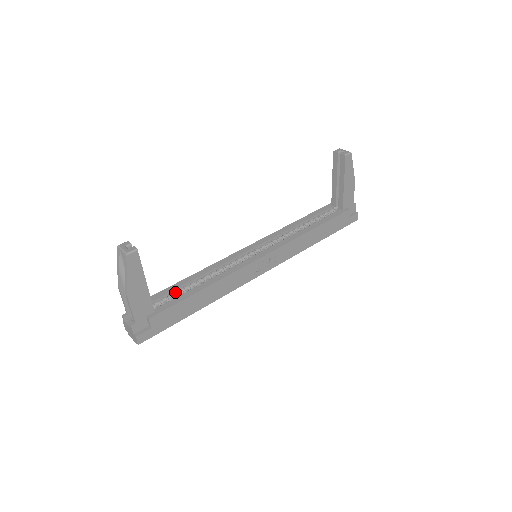
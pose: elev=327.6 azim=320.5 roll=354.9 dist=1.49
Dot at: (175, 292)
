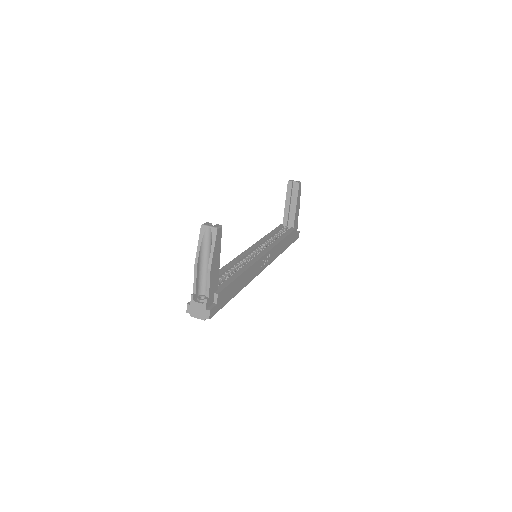
Dot at: (219, 278)
